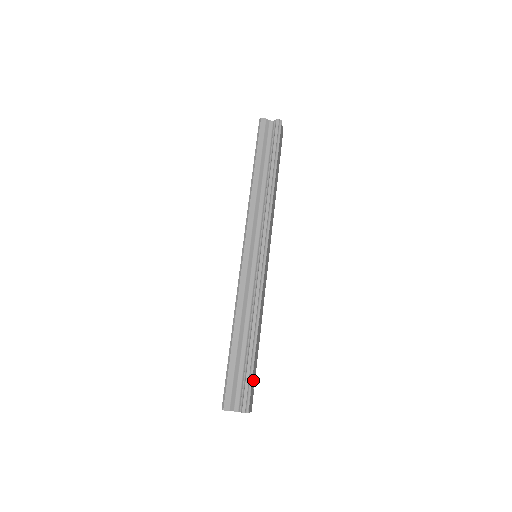
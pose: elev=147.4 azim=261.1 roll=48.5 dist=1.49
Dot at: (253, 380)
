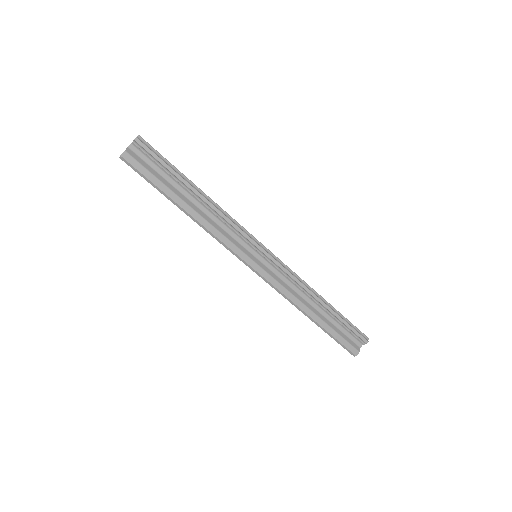
Dot at: occluded
